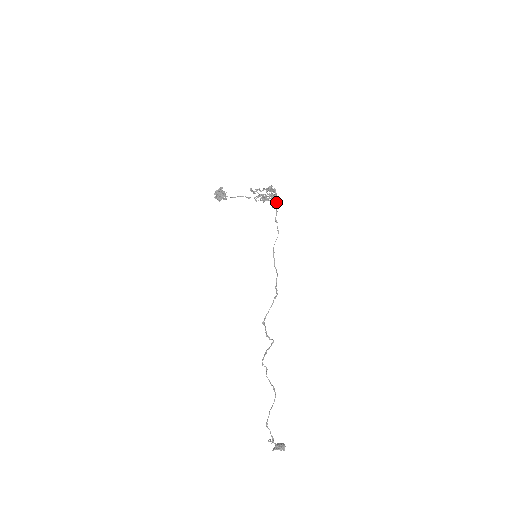
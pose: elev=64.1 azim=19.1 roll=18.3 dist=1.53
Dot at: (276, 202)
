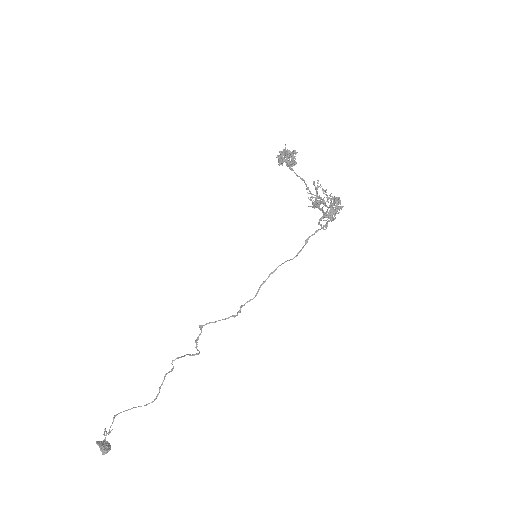
Dot at: (327, 221)
